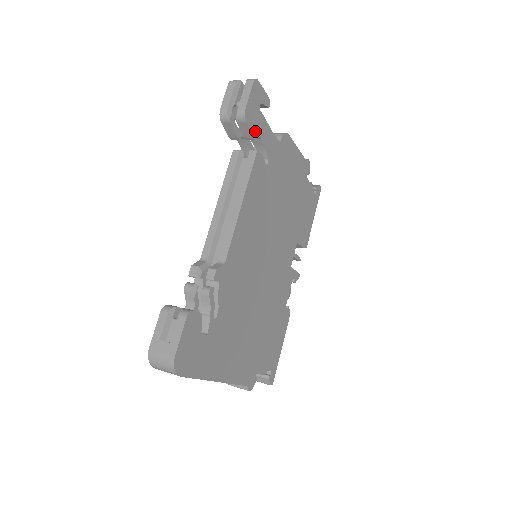
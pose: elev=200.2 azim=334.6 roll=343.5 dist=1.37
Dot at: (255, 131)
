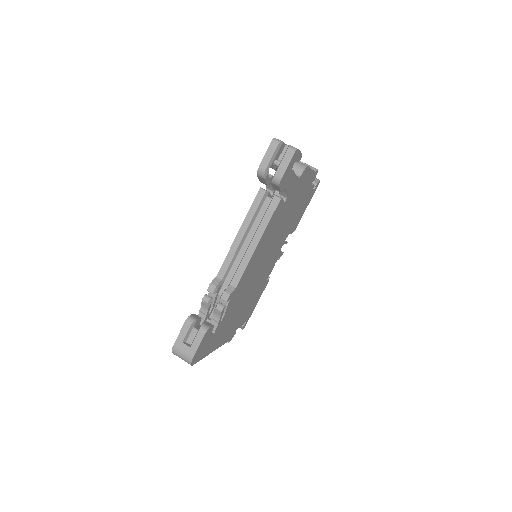
Dot at: (283, 187)
